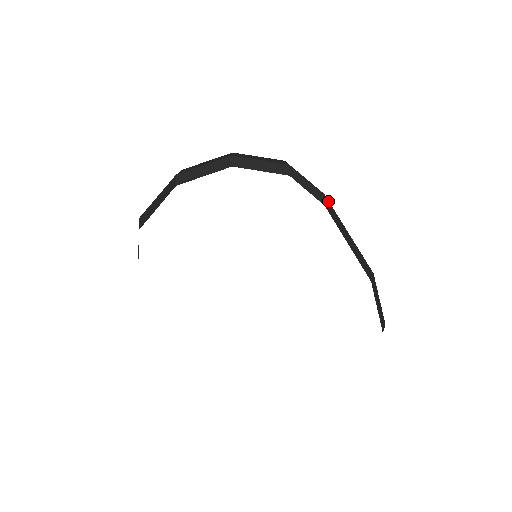
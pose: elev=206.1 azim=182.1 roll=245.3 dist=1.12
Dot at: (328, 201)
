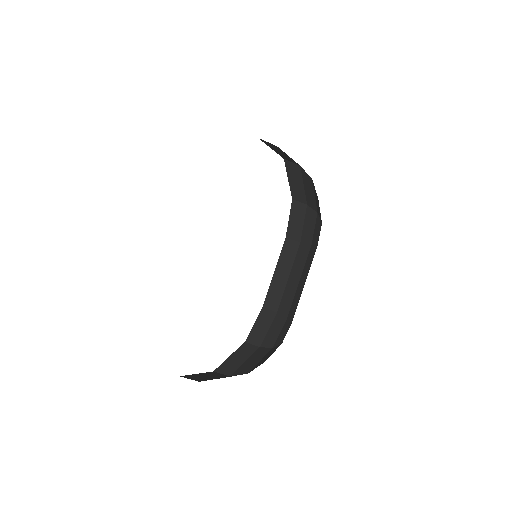
Dot at: (297, 248)
